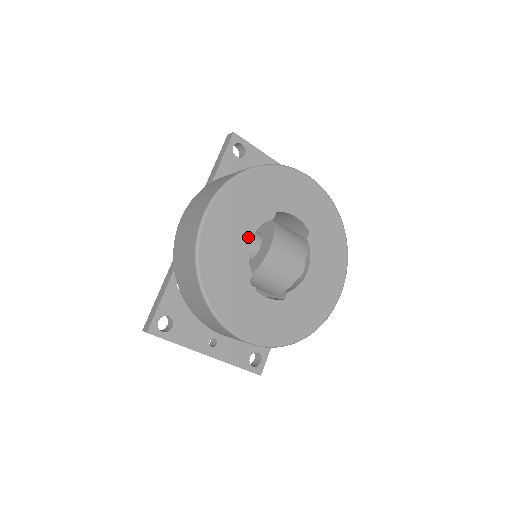
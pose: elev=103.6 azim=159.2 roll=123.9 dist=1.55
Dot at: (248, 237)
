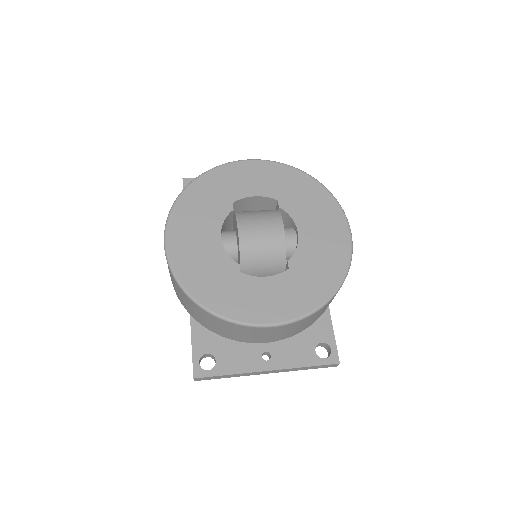
Dot at: (216, 237)
